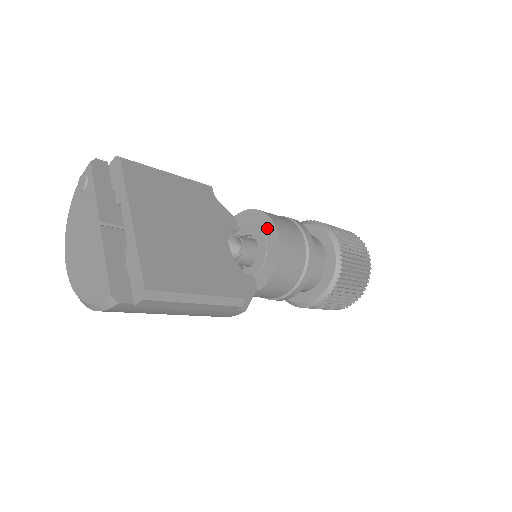
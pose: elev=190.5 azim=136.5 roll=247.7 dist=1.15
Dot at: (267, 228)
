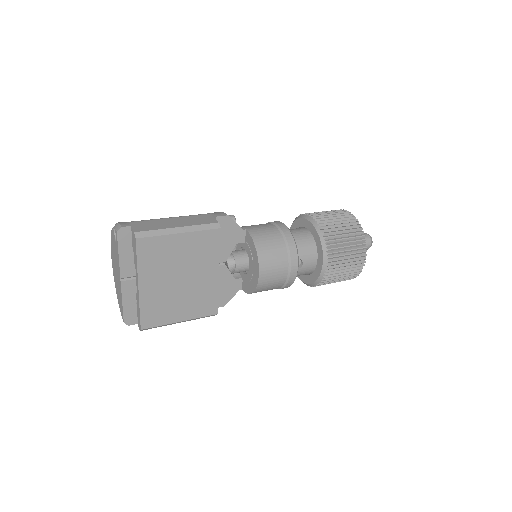
Dot at: (255, 268)
